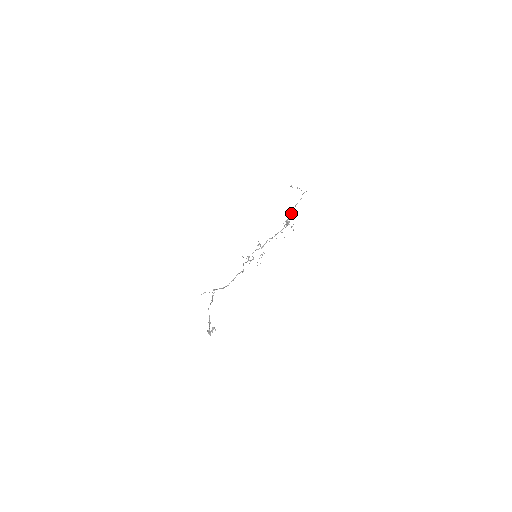
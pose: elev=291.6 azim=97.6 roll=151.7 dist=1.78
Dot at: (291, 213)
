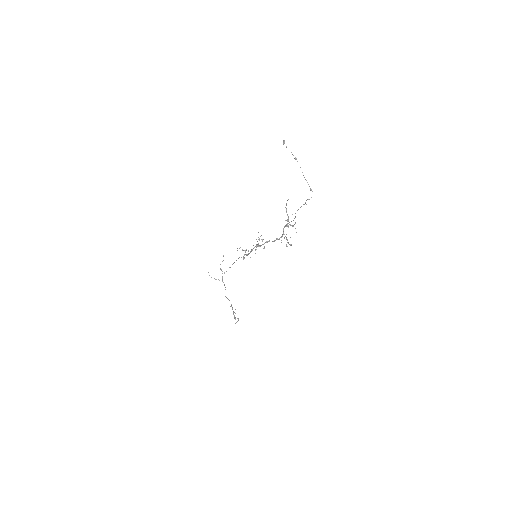
Dot at: occluded
